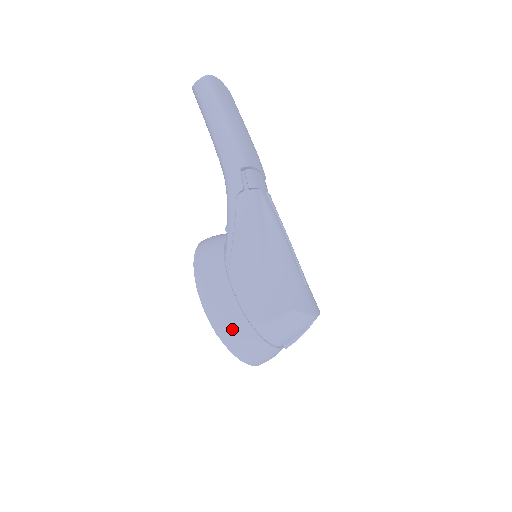
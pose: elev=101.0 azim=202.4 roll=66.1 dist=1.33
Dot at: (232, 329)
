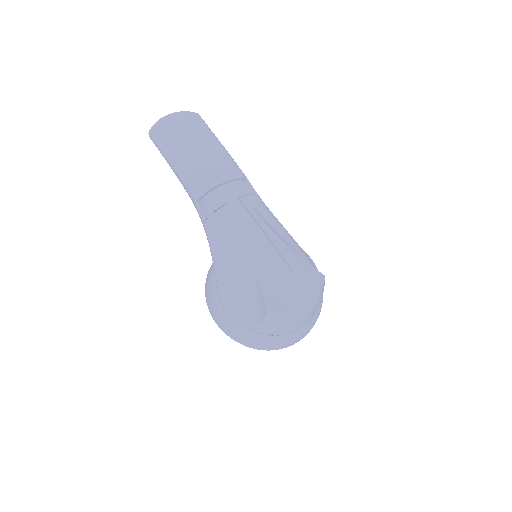
Dot at: (238, 335)
